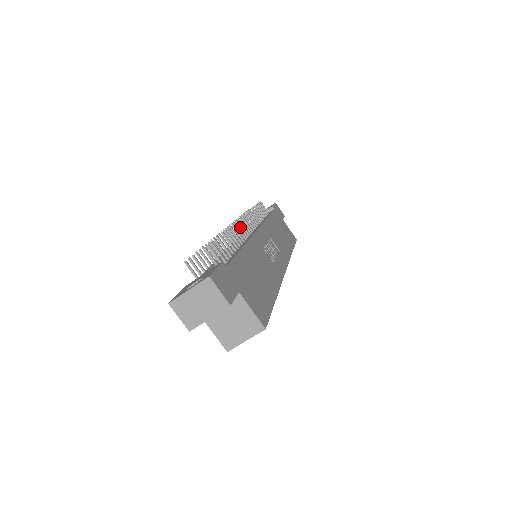
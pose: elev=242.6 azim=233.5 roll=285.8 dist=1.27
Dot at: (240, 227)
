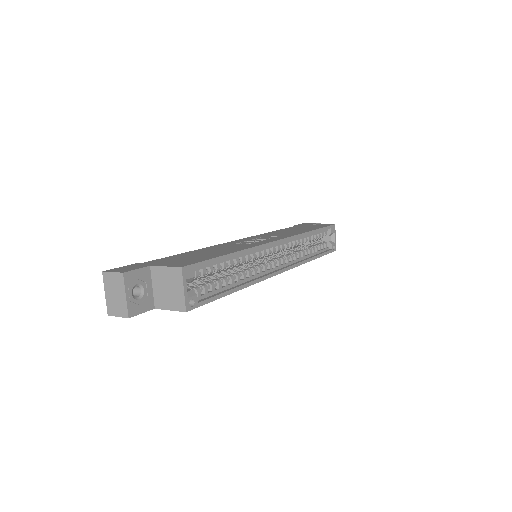
Dot at: occluded
